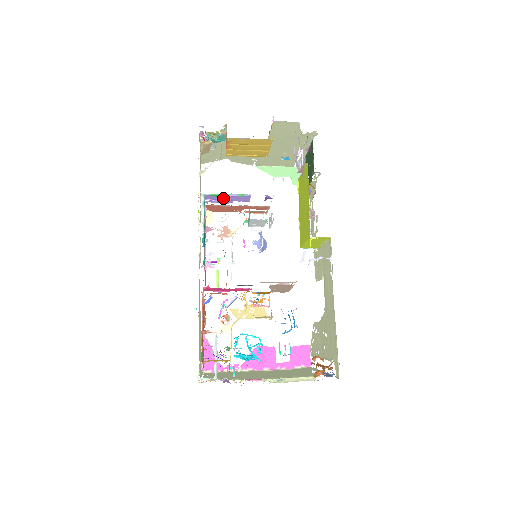
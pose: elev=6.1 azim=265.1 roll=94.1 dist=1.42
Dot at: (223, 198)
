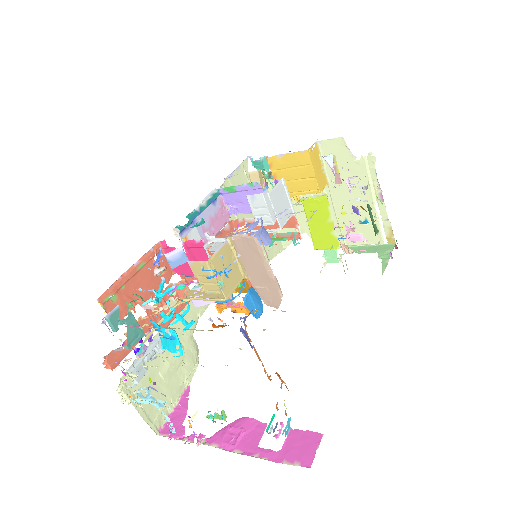
Dot at: (239, 198)
